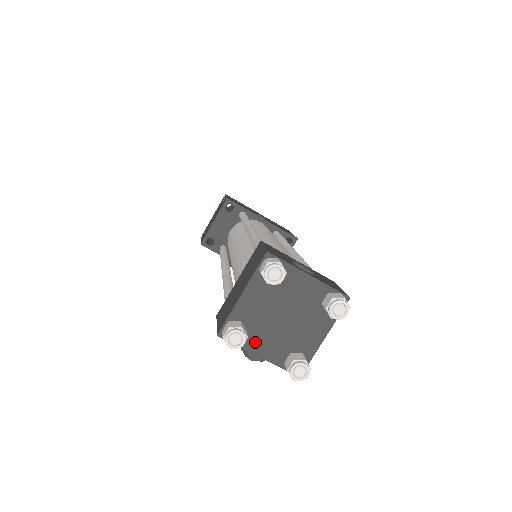
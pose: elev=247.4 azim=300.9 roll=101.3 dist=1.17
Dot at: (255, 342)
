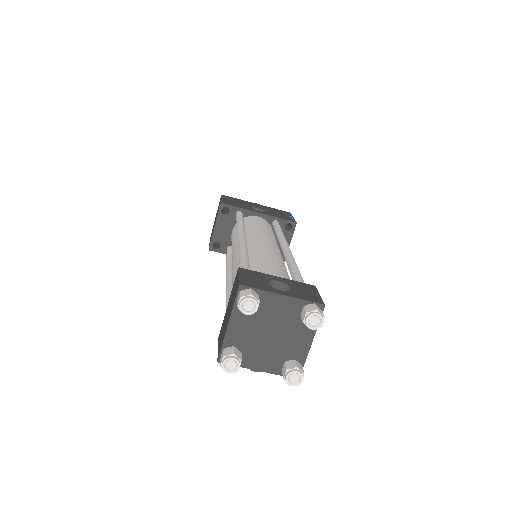
Dot at: (251, 360)
